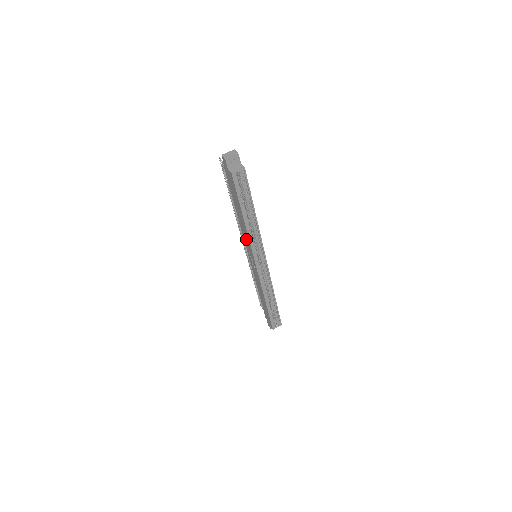
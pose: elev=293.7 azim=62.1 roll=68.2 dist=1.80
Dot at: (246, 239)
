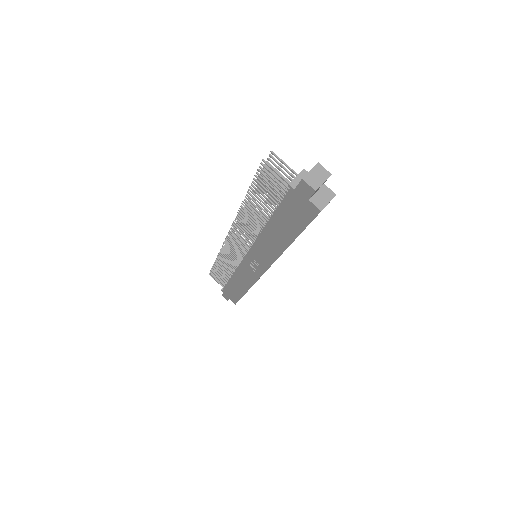
Dot at: (264, 252)
